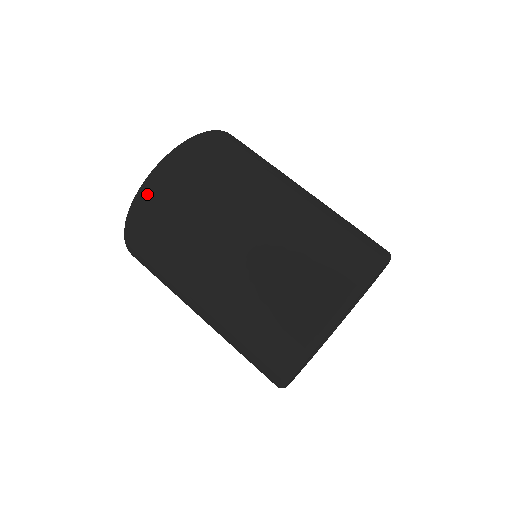
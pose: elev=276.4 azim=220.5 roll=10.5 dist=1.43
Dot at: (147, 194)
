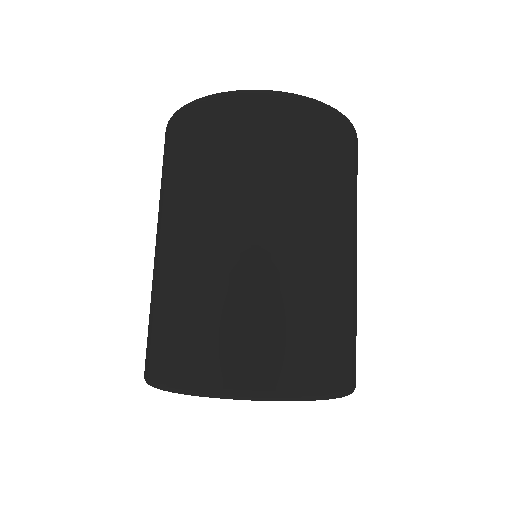
Dot at: (230, 104)
